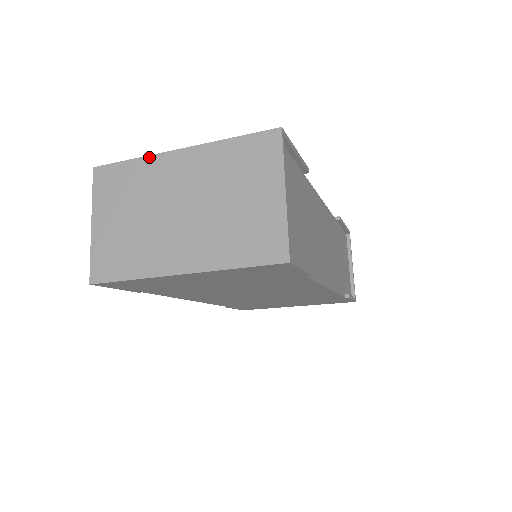
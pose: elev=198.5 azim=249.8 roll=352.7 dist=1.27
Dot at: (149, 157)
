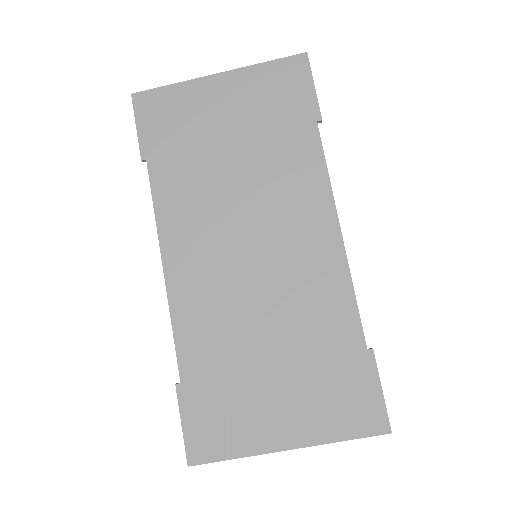
Dot at: occluded
